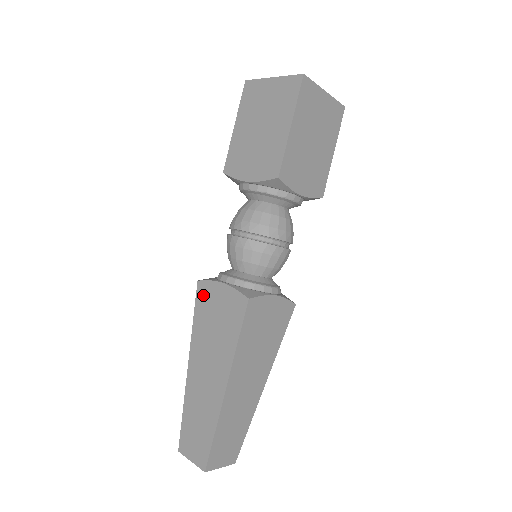
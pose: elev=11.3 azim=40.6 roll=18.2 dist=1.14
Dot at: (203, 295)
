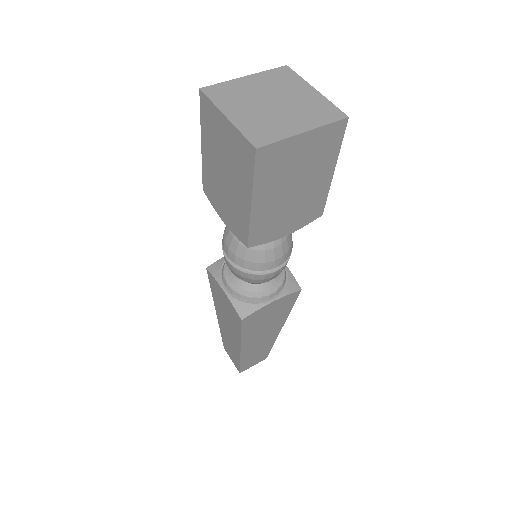
Dot at: (212, 282)
